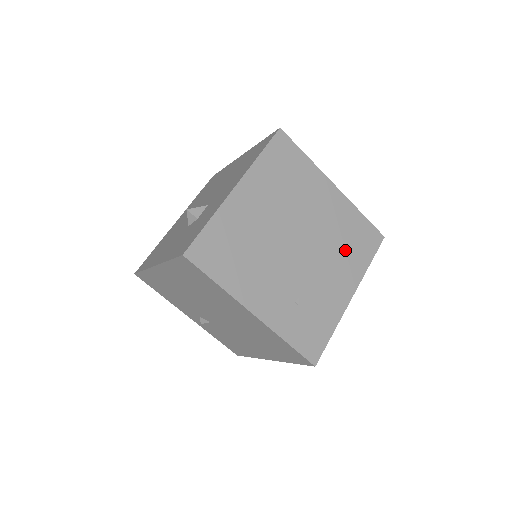
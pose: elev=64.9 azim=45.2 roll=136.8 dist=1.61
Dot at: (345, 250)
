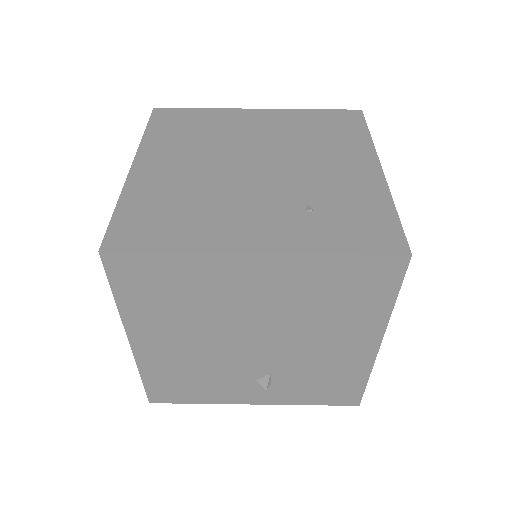
Dot at: (324, 141)
